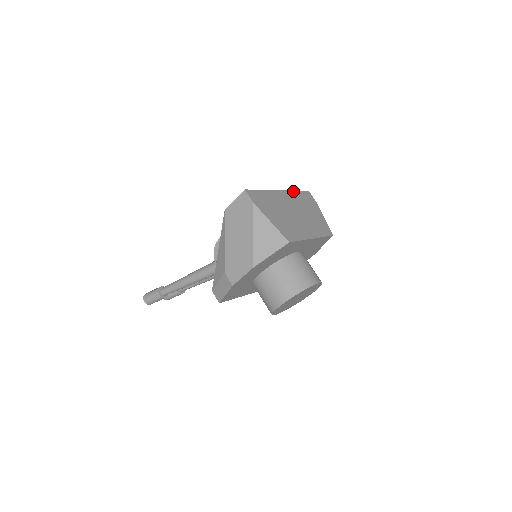
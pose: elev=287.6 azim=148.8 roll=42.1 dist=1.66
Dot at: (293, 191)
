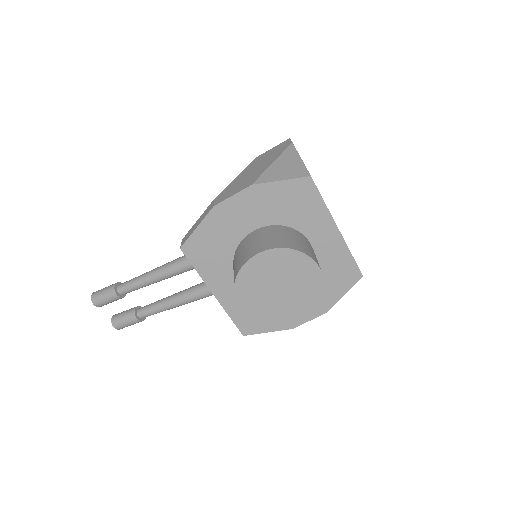
Dot at: occluded
